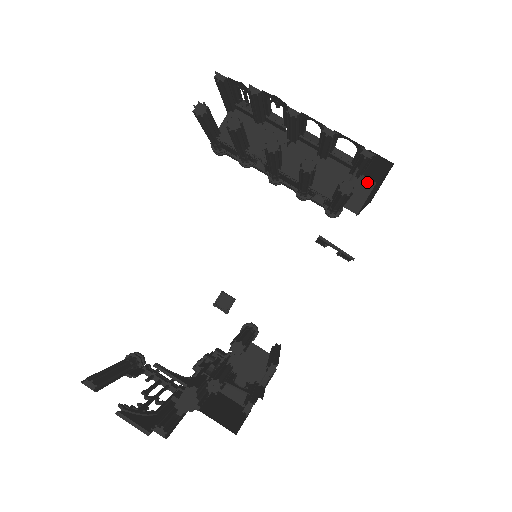
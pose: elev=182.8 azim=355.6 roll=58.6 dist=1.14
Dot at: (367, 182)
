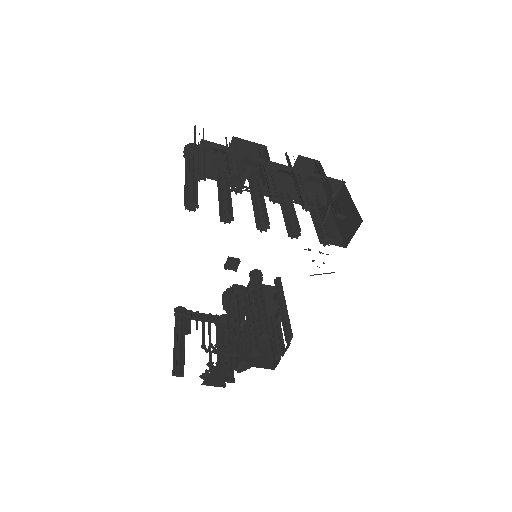
Dot at: (336, 184)
